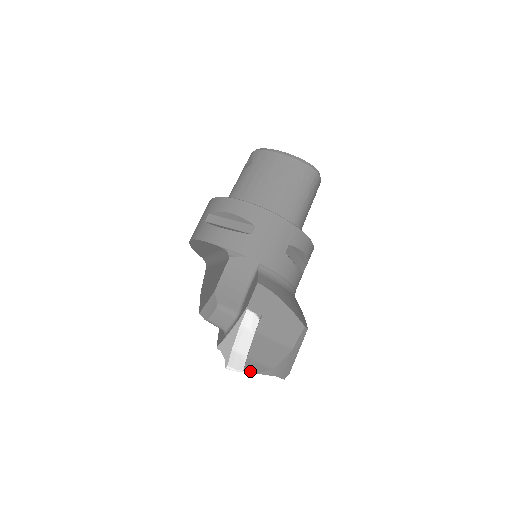
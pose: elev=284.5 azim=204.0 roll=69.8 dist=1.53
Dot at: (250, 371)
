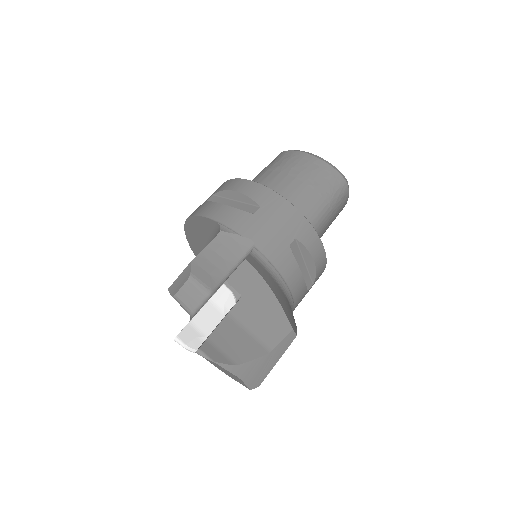
Dot at: (205, 355)
